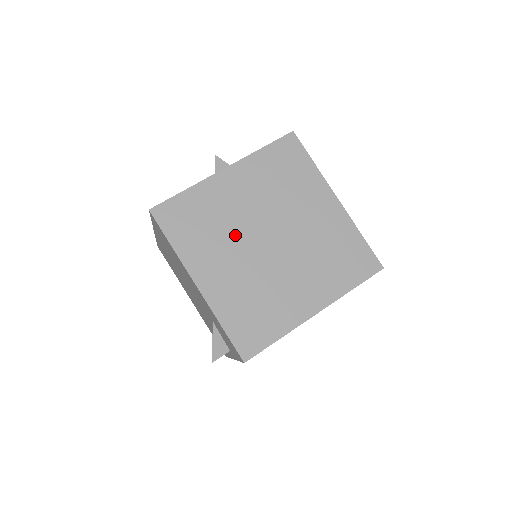
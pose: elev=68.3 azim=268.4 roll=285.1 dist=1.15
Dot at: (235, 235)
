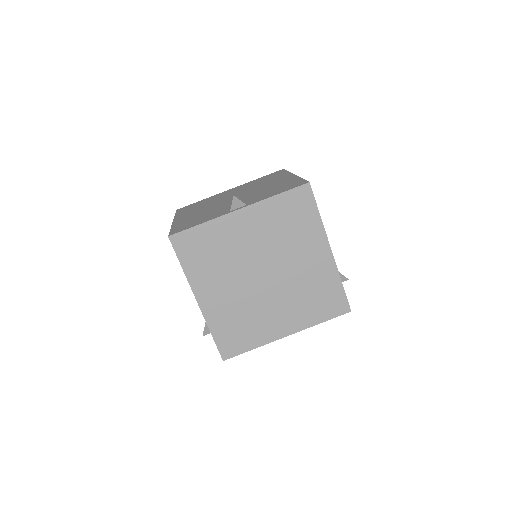
Dot at: (236, 268)
